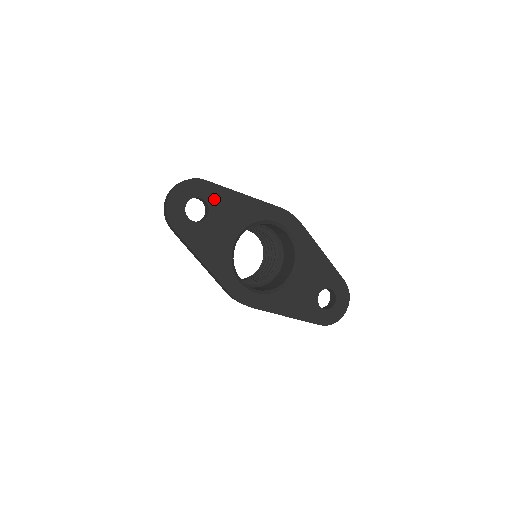
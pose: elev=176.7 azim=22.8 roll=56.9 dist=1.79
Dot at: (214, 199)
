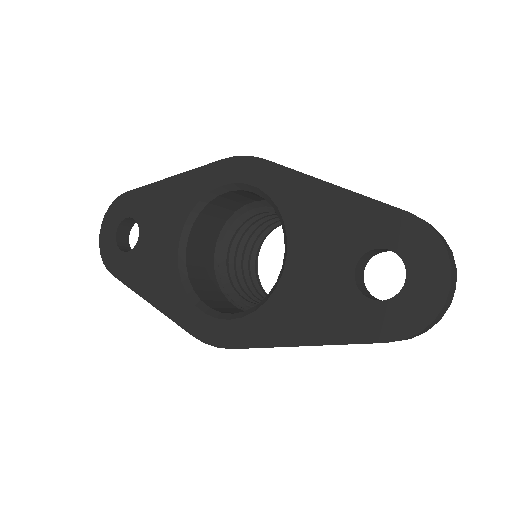
Dot at: (140, 209)
